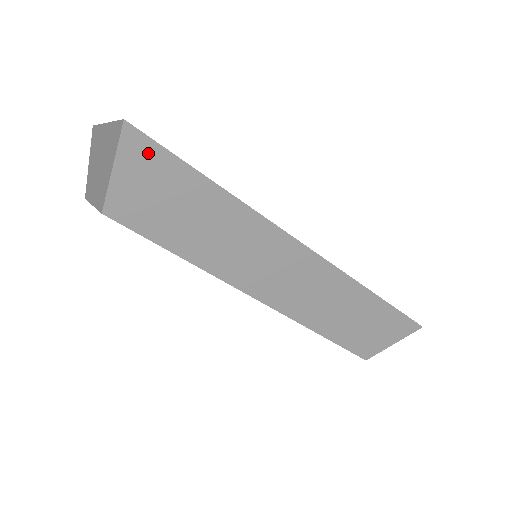
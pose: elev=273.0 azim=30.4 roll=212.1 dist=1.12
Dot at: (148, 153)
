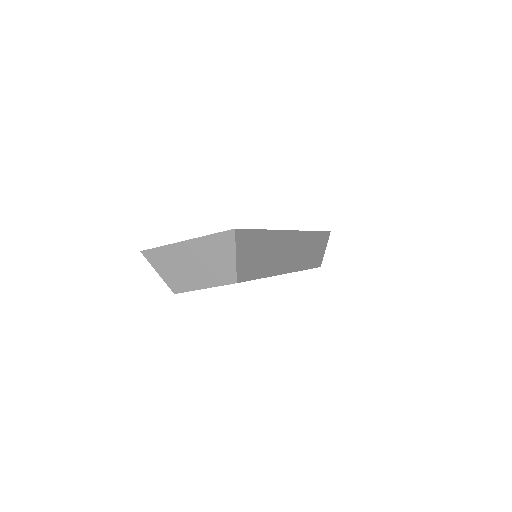
Dot at: (244, 237)
